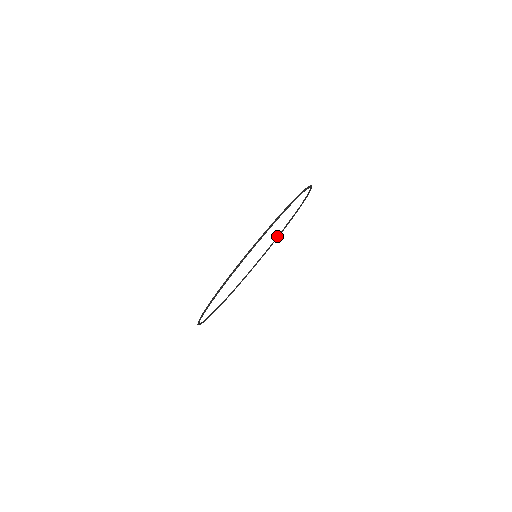
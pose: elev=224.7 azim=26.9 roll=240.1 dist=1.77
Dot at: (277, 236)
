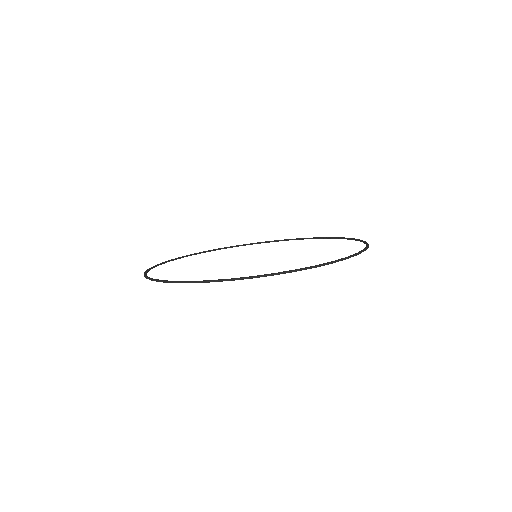
Dot at: occluded
